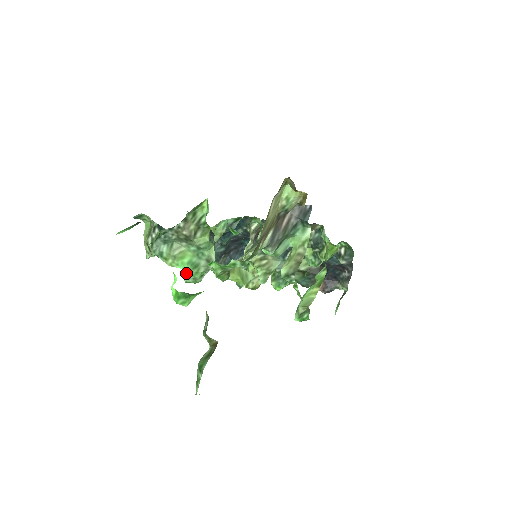
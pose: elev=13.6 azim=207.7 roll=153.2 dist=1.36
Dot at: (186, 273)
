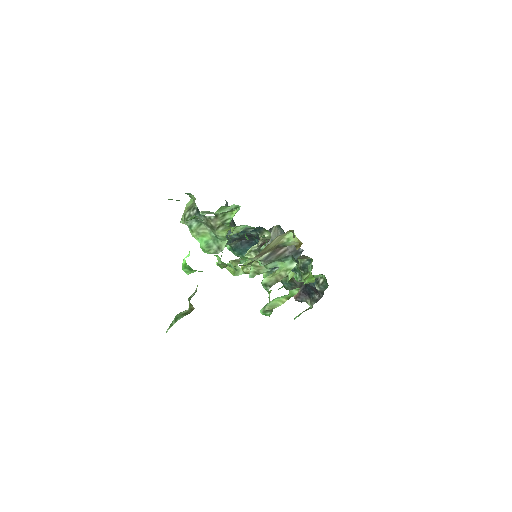
Dot at: (201, 247)
